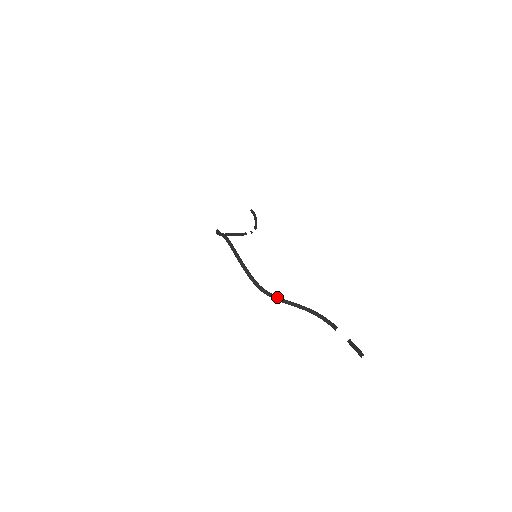
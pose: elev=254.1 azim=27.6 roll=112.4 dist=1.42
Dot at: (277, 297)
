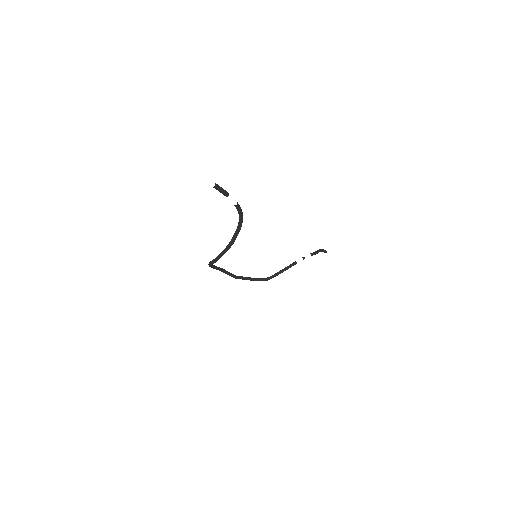
Dot at: (225, 248)
